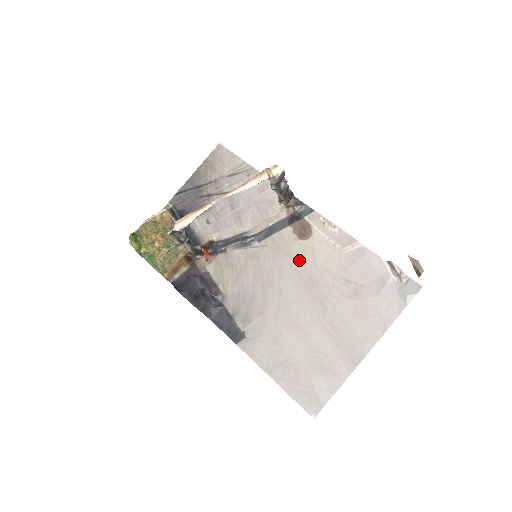
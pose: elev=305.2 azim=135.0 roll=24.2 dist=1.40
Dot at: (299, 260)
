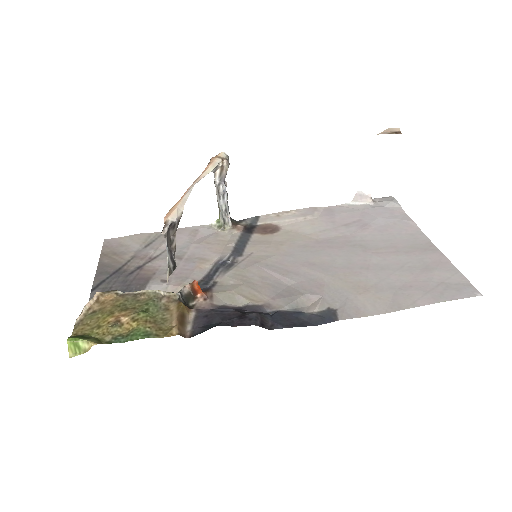
Dot at: (294, 241)
